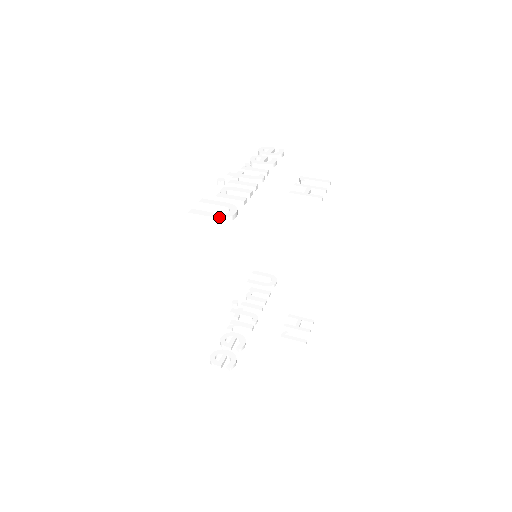
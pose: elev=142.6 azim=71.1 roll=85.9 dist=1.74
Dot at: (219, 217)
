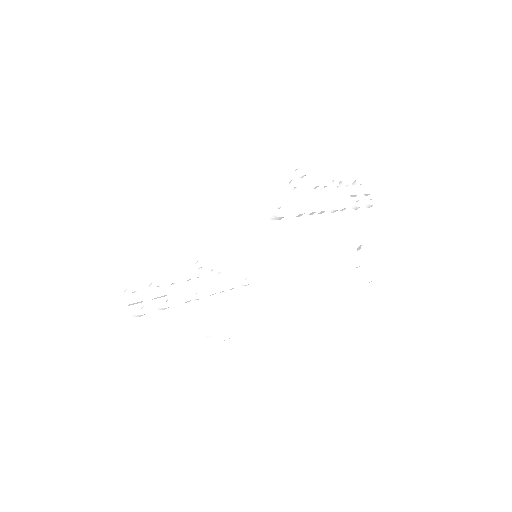
Dot at: (265, 205)
